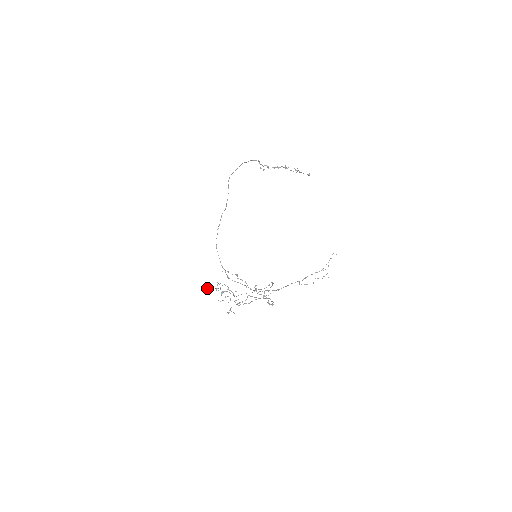
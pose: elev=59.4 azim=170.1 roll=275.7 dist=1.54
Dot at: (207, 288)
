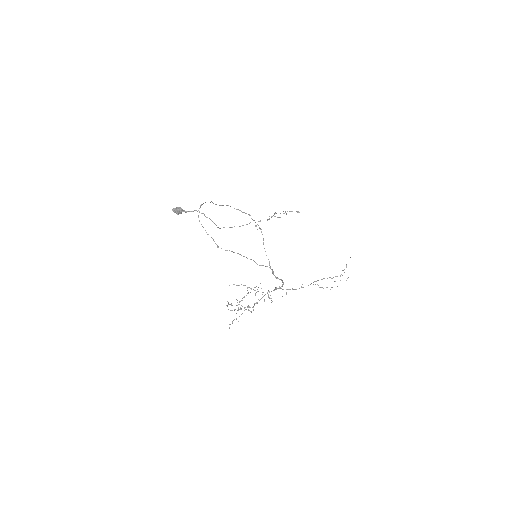
Dot at: (179, 209)
